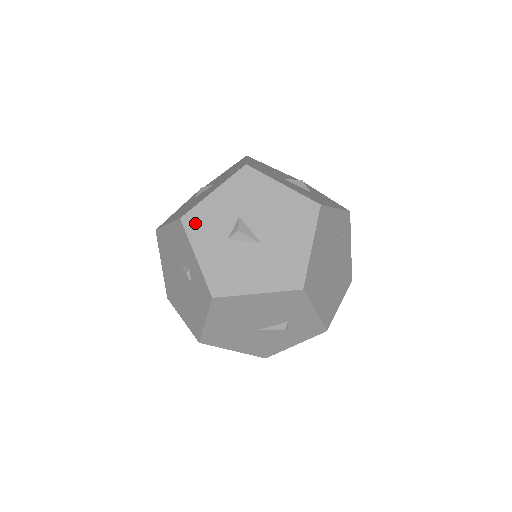
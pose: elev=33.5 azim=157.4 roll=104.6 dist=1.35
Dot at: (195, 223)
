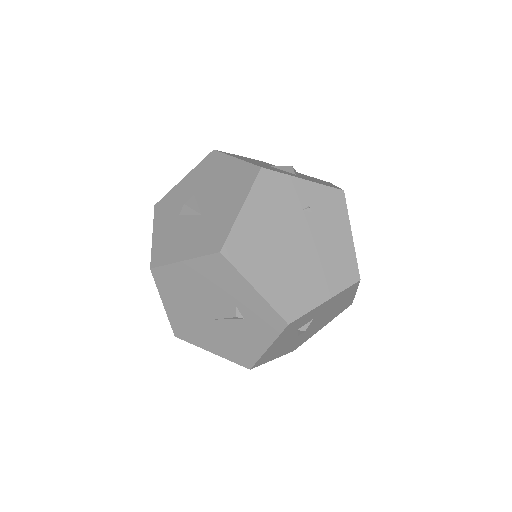
Dot at: (162, 207)
